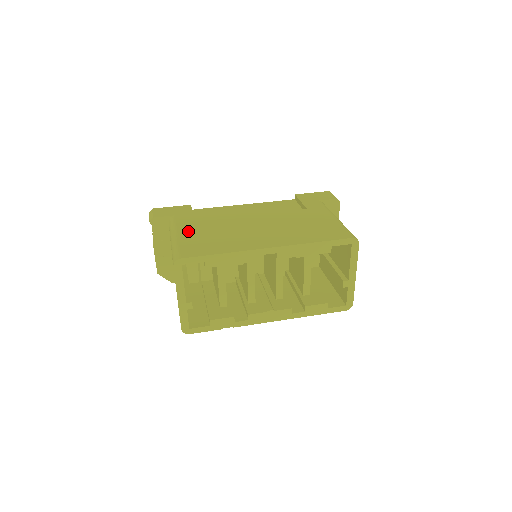
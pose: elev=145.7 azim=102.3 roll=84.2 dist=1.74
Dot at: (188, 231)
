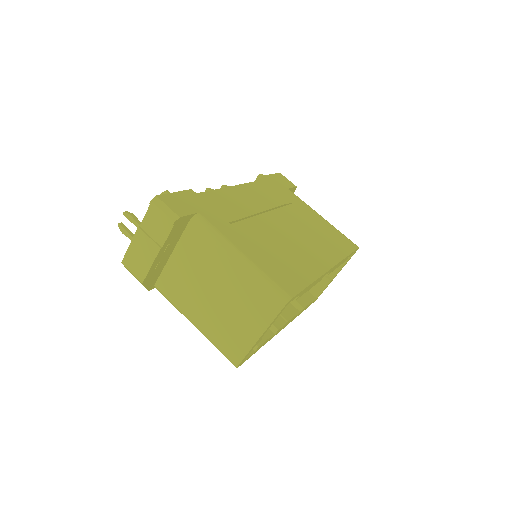
Dot at: (247, 246)
